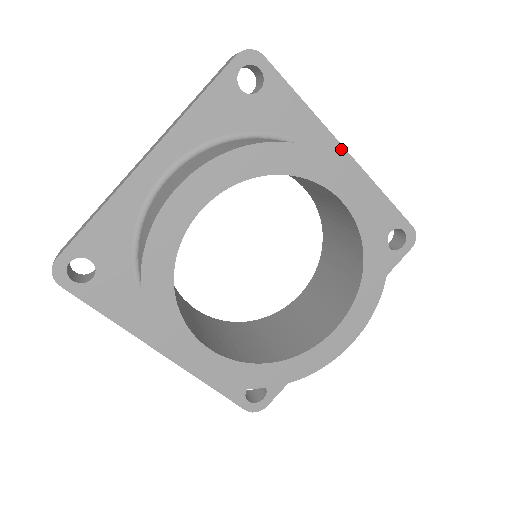
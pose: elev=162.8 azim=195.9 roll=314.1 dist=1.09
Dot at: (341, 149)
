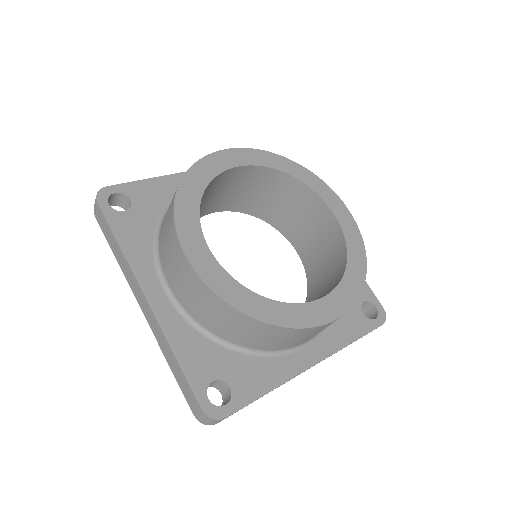
Dot at: occluded
